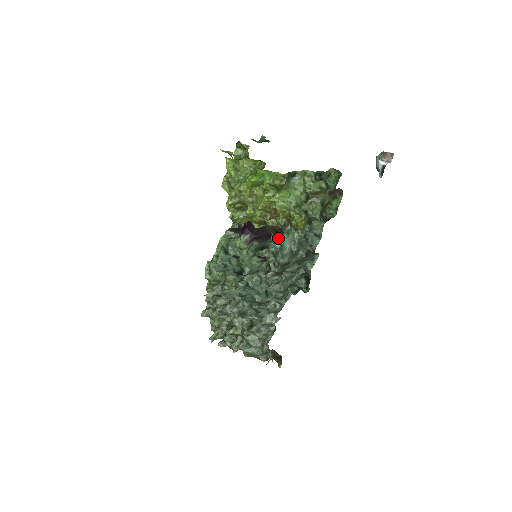
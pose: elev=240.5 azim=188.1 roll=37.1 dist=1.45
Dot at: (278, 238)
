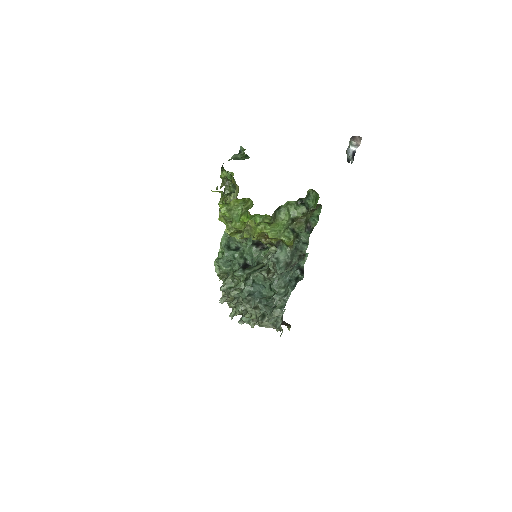
Dot at: (273, 249)
